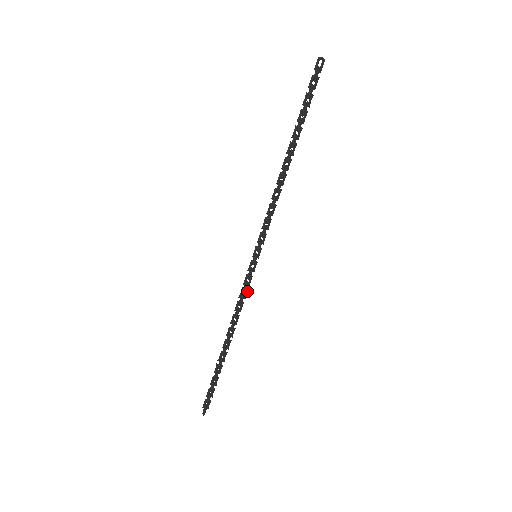
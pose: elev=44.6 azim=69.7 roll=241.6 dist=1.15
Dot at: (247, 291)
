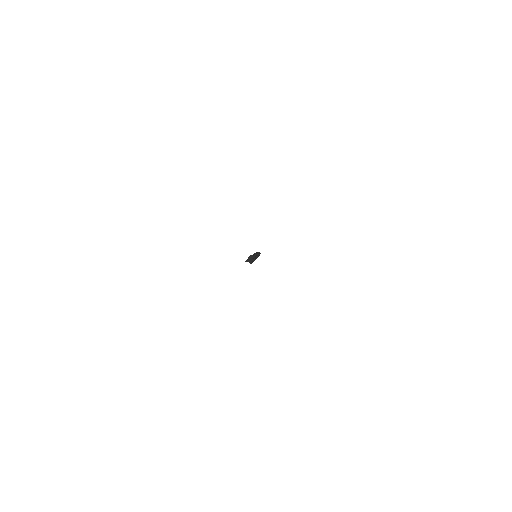
Dot at: occluded
